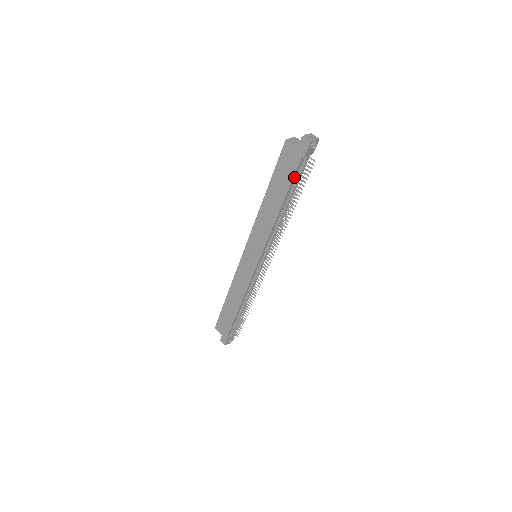
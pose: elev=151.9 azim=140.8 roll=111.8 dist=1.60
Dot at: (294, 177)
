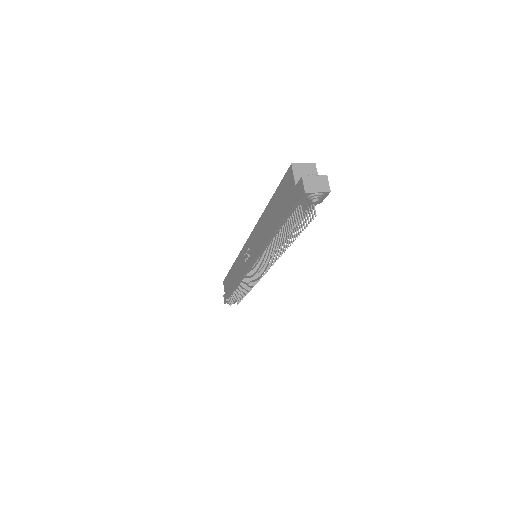
Dot at: (287, 216)
